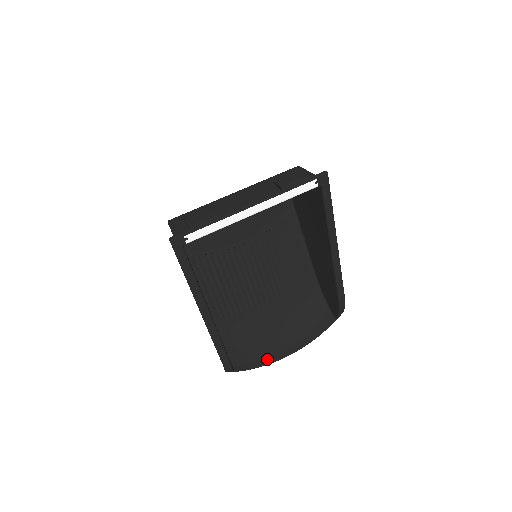
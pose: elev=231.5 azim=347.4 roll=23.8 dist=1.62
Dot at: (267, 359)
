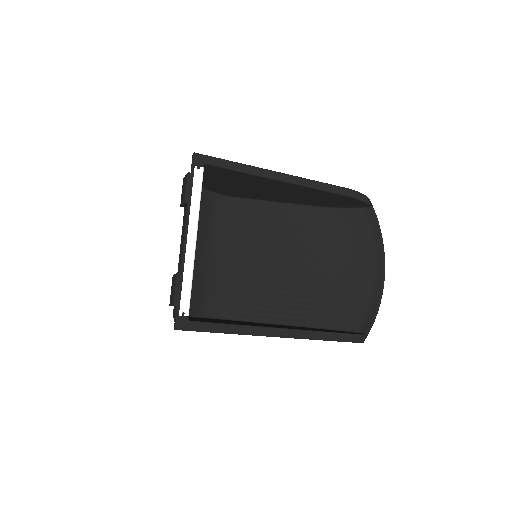
Dot at: (376, 295)
